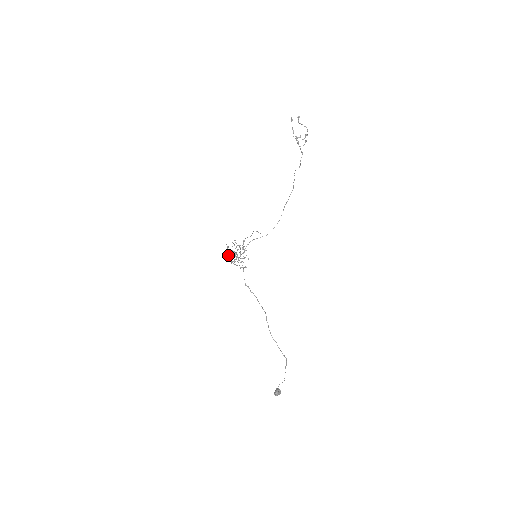
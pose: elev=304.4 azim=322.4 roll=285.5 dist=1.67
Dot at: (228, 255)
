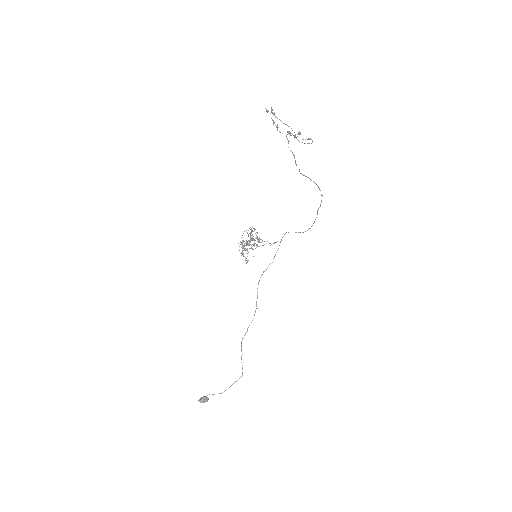
Dot at: occluded
